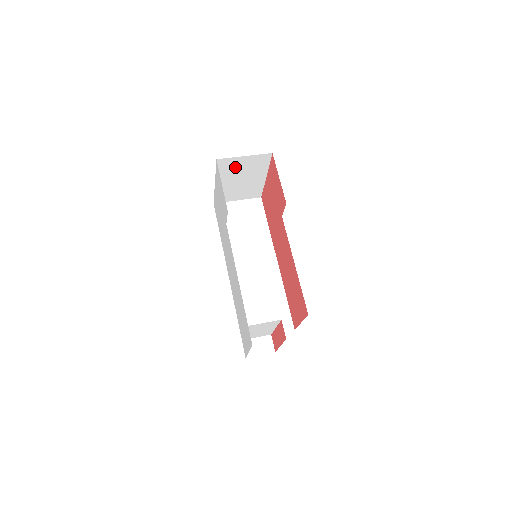
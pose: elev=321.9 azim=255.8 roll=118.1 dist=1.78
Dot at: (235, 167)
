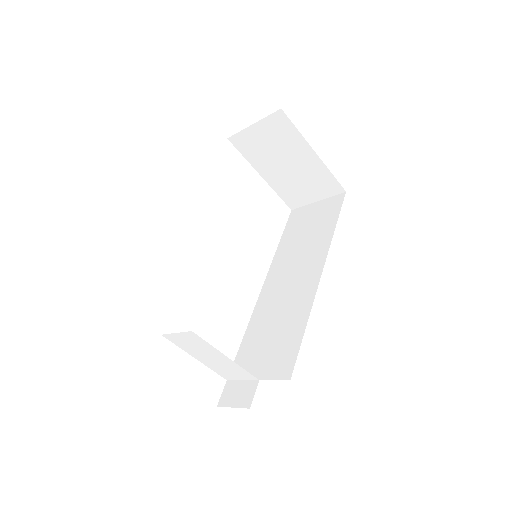
Dot at: (260, 145)
